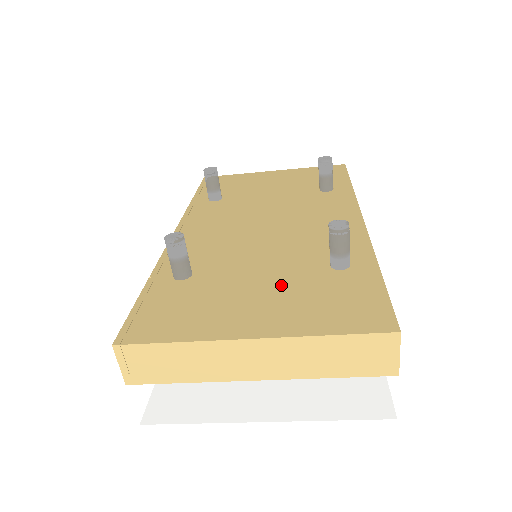
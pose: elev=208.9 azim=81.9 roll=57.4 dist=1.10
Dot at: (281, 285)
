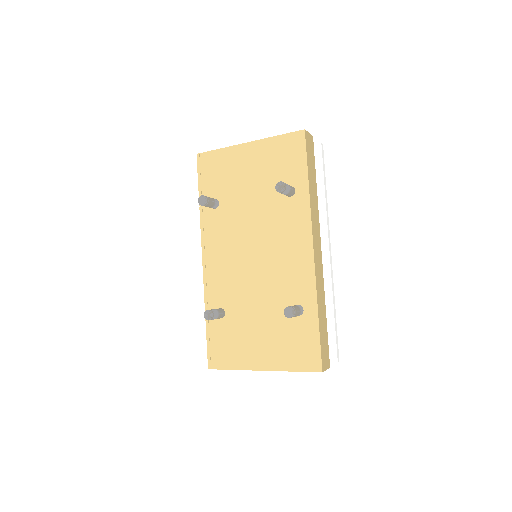
Dot at: (270, 328)
